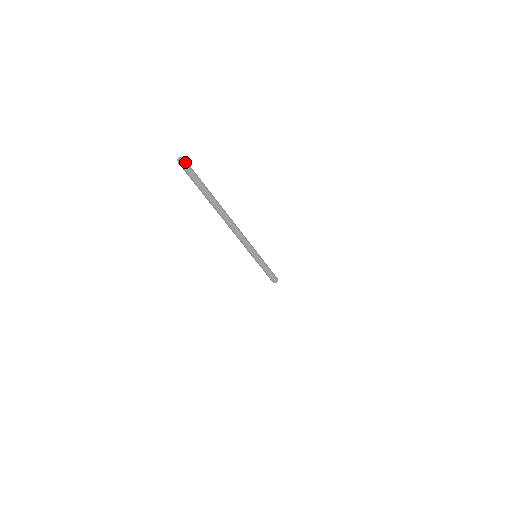
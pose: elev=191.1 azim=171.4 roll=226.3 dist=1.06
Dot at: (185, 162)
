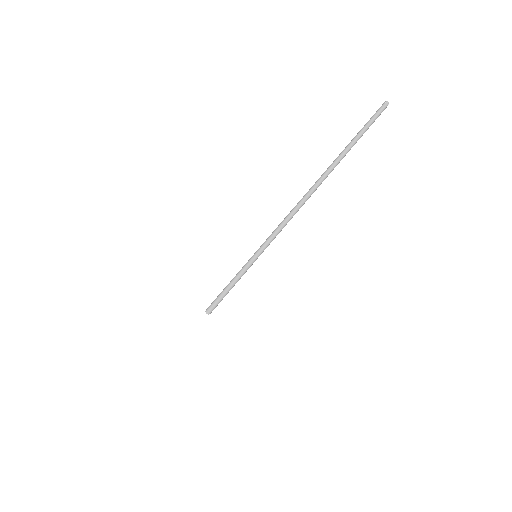
Dot at: occluded
